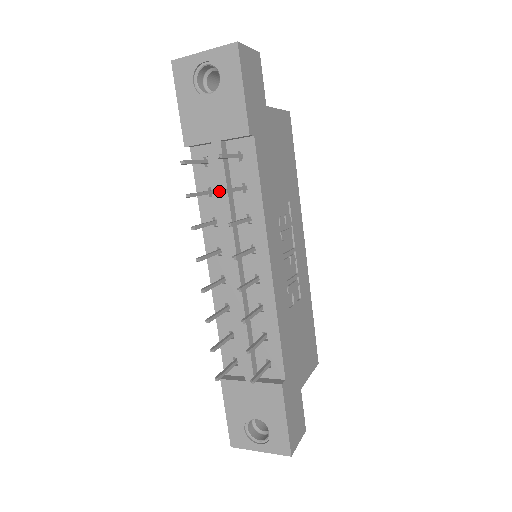
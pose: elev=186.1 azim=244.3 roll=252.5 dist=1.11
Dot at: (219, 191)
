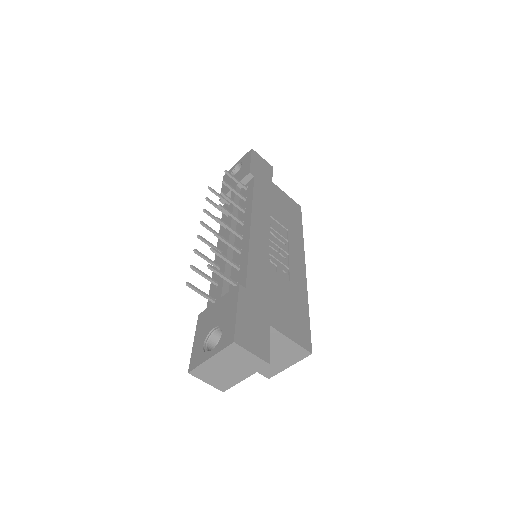
Dot at: (230, 205)
